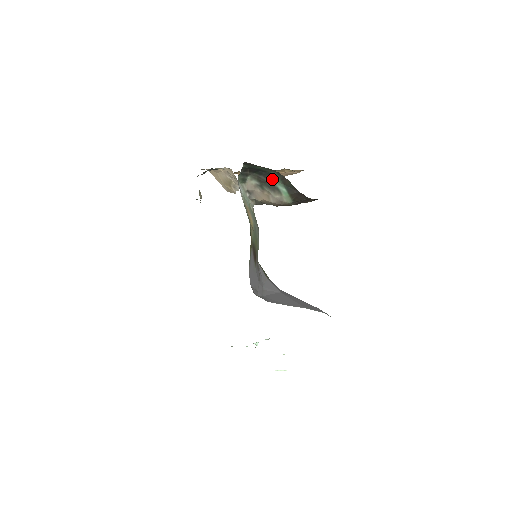
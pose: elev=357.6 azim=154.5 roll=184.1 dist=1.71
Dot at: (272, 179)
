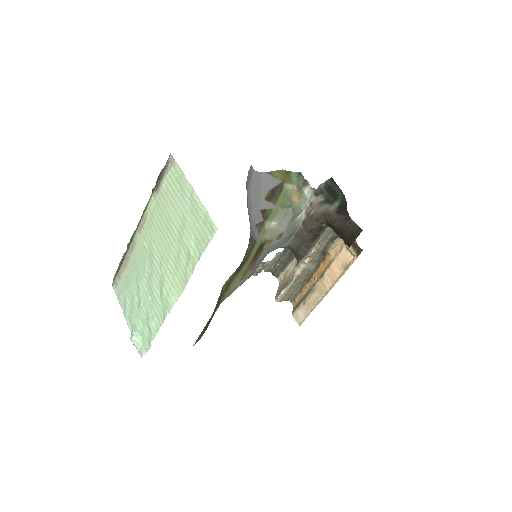
Dot at: (336, 200)
